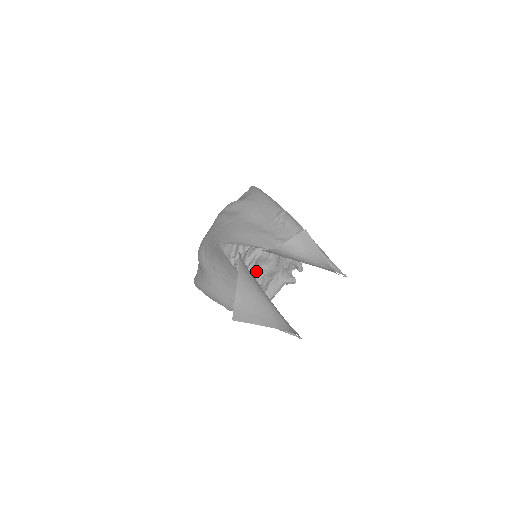
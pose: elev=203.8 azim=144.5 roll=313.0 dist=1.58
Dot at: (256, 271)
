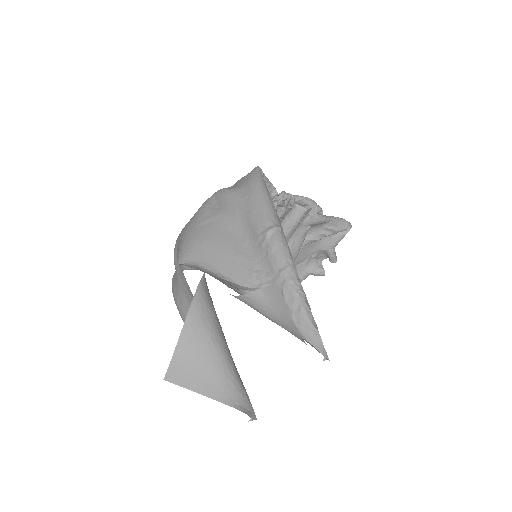
Dot at: occluded
